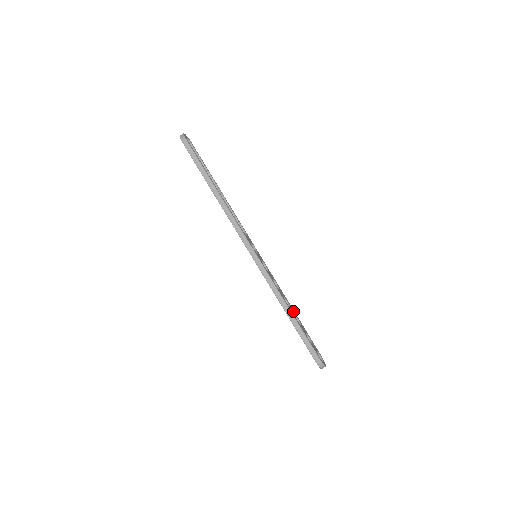
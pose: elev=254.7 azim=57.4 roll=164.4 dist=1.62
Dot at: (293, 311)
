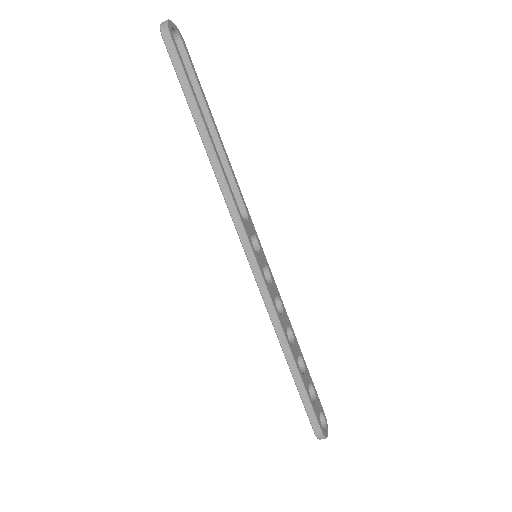
Dot at: (297, 348)
